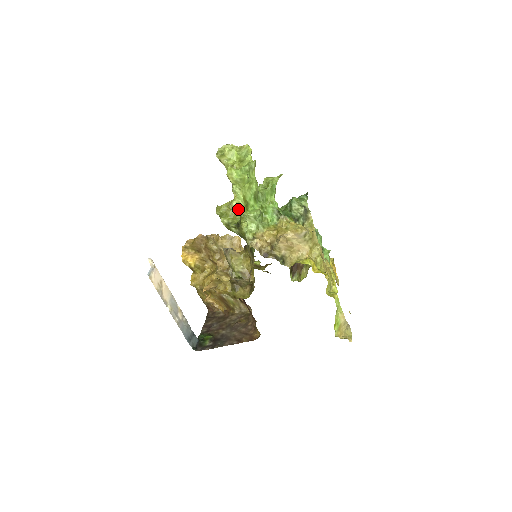
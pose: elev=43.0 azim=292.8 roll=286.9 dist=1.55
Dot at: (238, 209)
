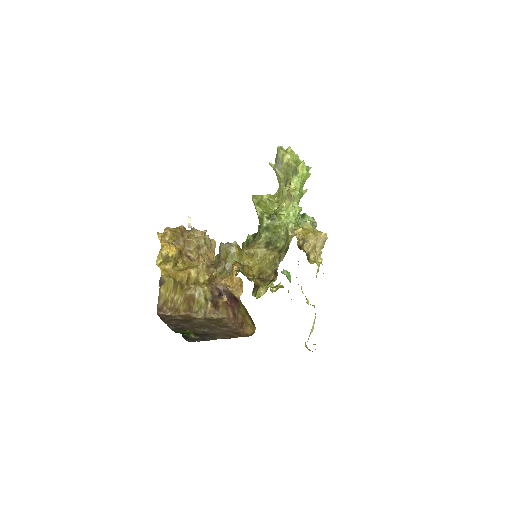
Dot at: (295, 198)
